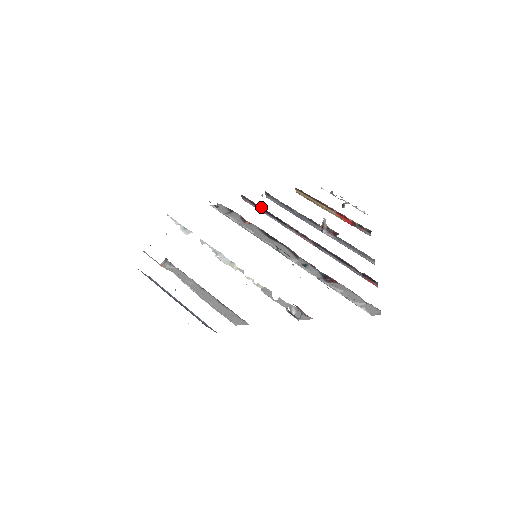
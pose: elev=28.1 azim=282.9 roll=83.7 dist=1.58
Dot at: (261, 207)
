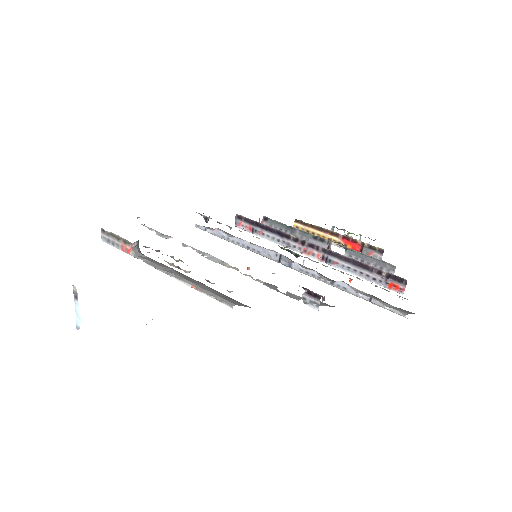
Dot at: (260, 224)
